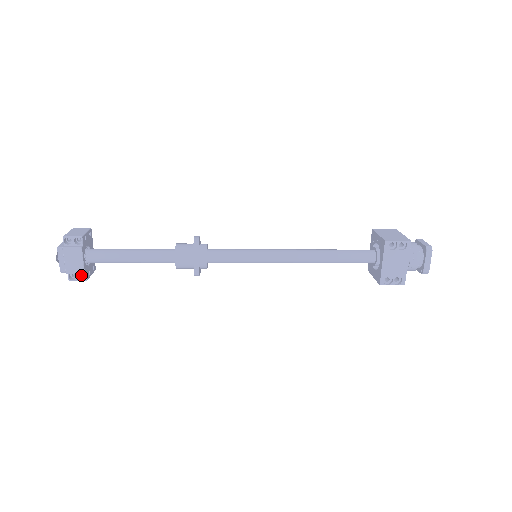
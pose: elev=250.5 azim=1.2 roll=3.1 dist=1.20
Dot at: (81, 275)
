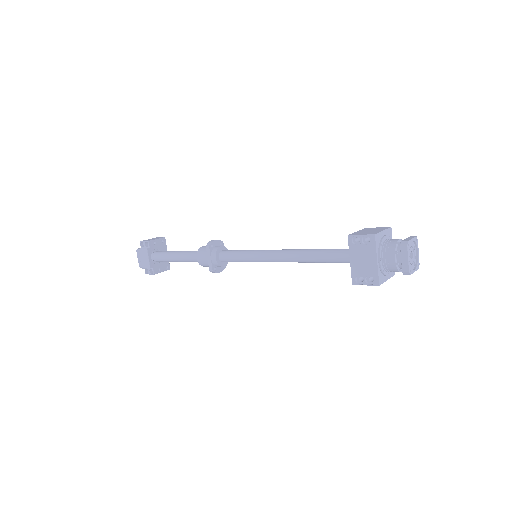
Dot at: occluded
